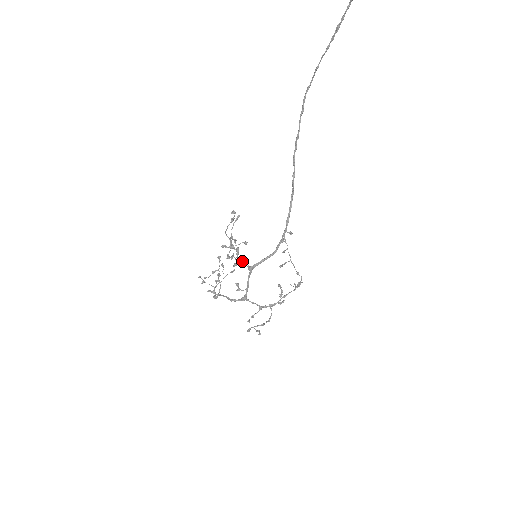
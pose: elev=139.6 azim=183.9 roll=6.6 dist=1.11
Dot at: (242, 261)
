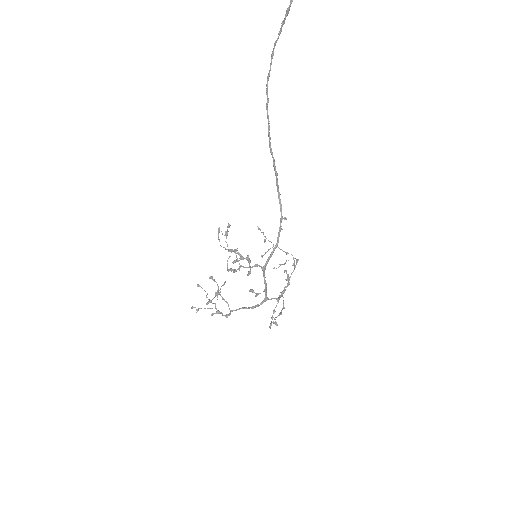
Dot at: (255, 266)
